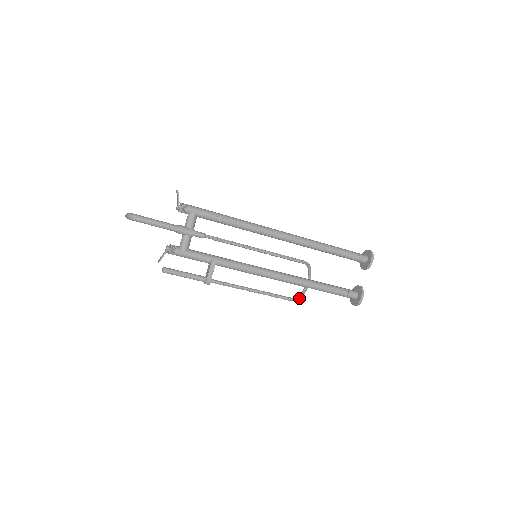
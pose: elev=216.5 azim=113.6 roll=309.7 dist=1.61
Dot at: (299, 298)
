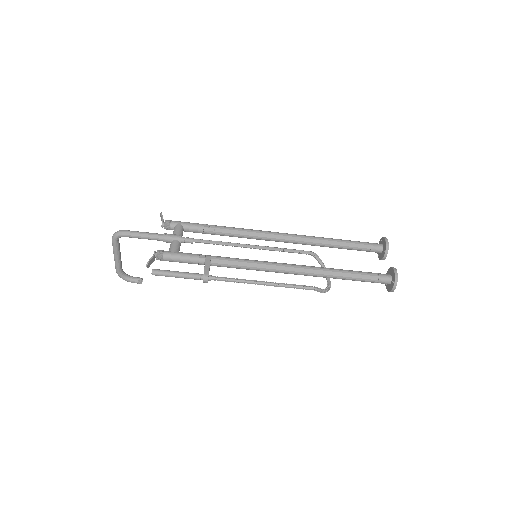
Dot at: (322, 289)
